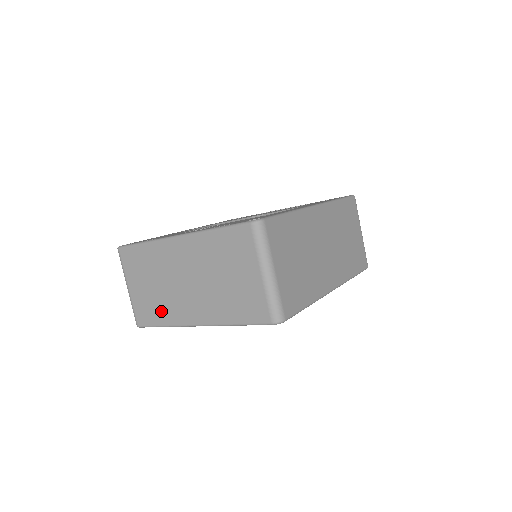
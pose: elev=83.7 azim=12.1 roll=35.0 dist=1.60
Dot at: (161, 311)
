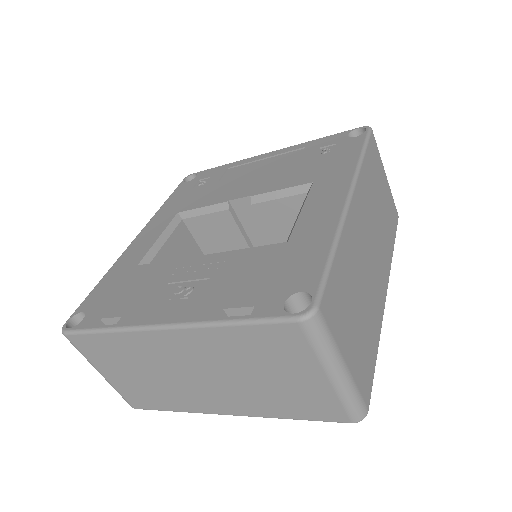
Dot at: (165, 399)
